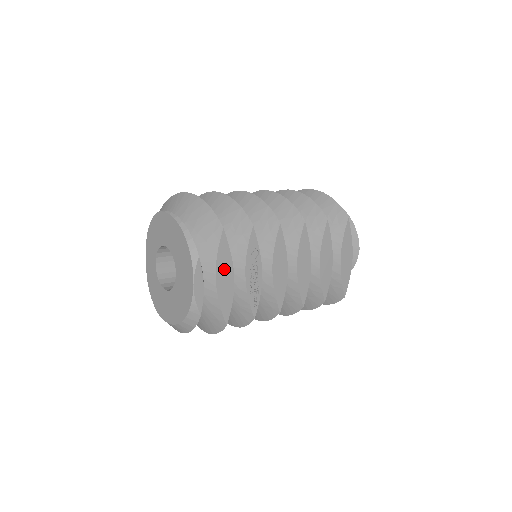
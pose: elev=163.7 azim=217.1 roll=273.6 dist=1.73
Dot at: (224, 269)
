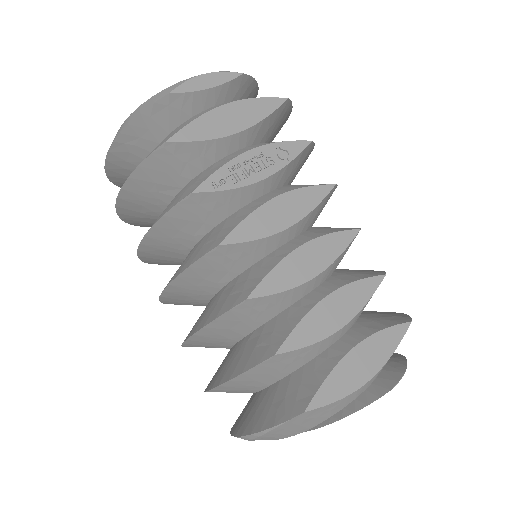
Dot at: (243, 113)
